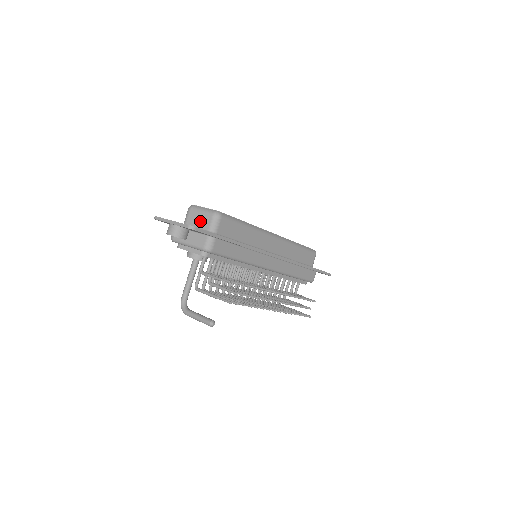
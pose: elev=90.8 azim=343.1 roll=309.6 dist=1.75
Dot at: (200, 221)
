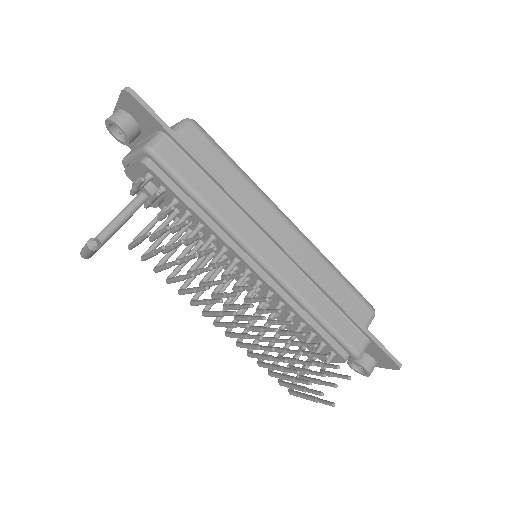
Dot at: occluded
